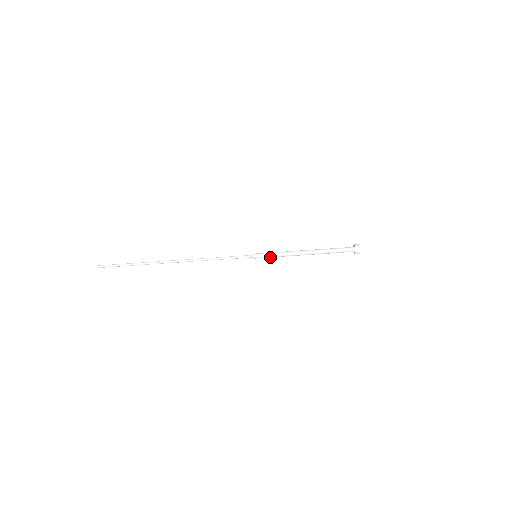
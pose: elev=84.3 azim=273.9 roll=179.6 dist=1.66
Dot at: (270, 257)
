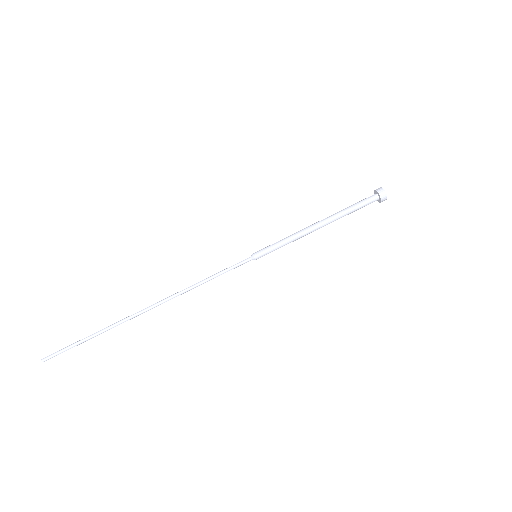
Dot at: (274, 248)
